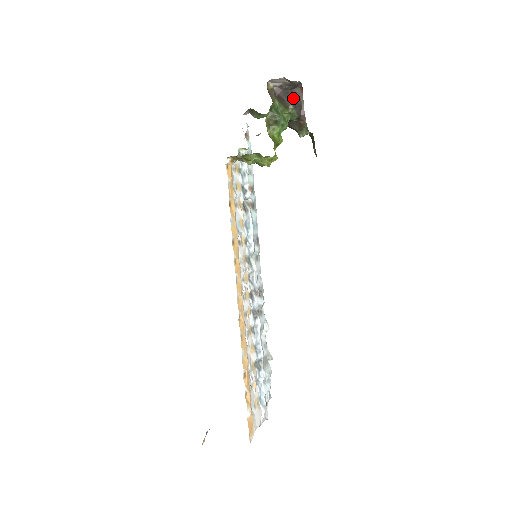
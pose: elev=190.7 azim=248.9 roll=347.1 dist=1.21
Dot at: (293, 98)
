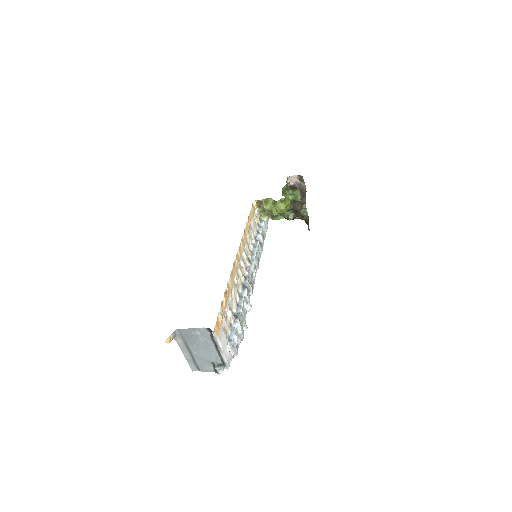
Dot at: occluded
